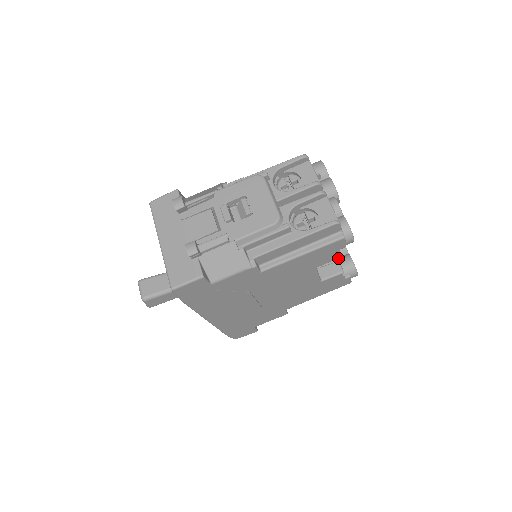
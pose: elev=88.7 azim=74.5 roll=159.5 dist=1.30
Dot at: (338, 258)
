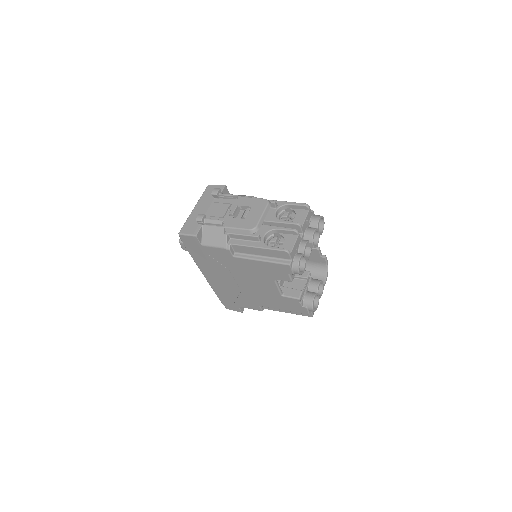
Dot at: (308, 291)
